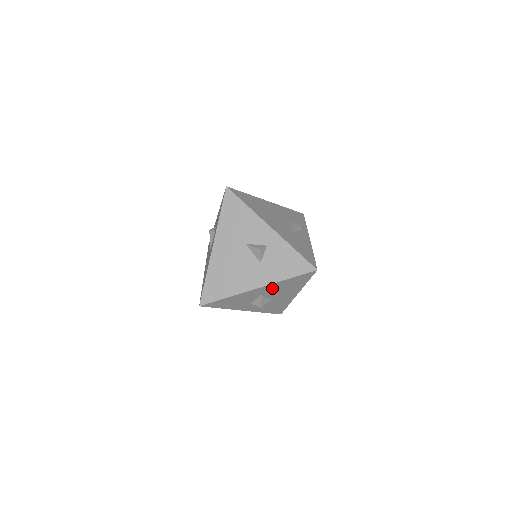
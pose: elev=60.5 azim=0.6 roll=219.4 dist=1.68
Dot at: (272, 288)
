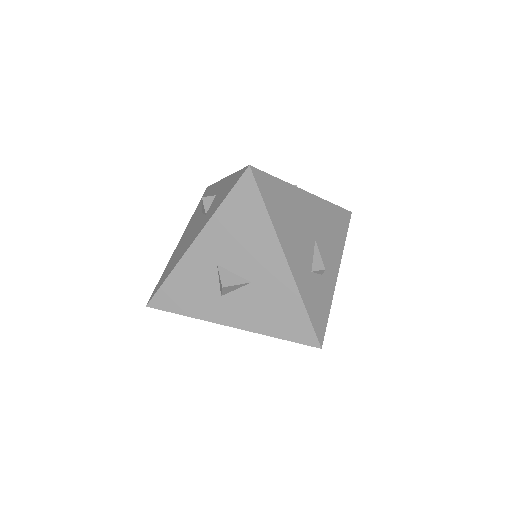
Dot at: (219, 239)
